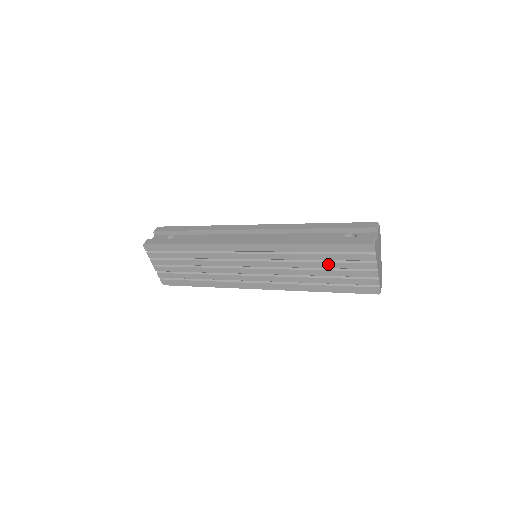
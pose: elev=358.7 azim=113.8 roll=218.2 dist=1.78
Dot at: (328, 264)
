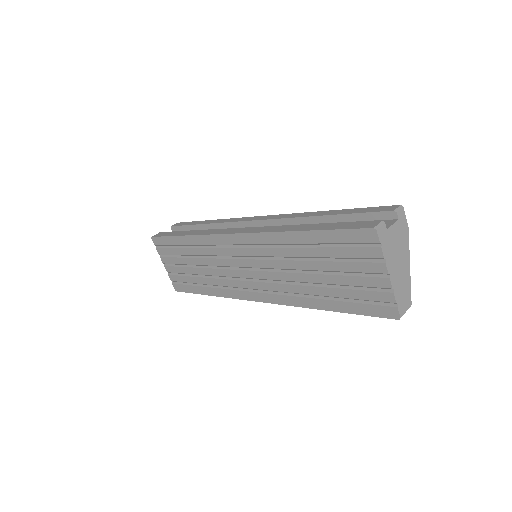
Dot at: (324, 264)
